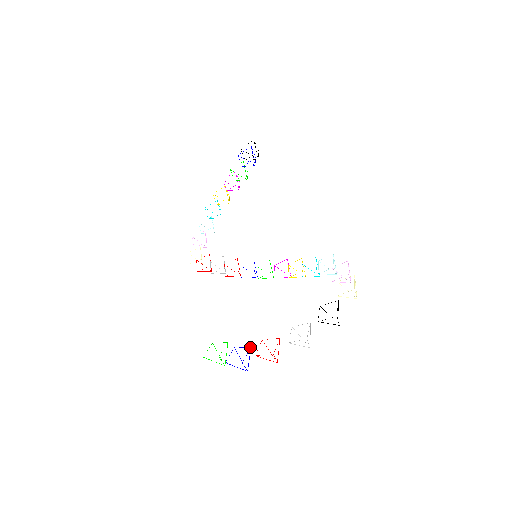
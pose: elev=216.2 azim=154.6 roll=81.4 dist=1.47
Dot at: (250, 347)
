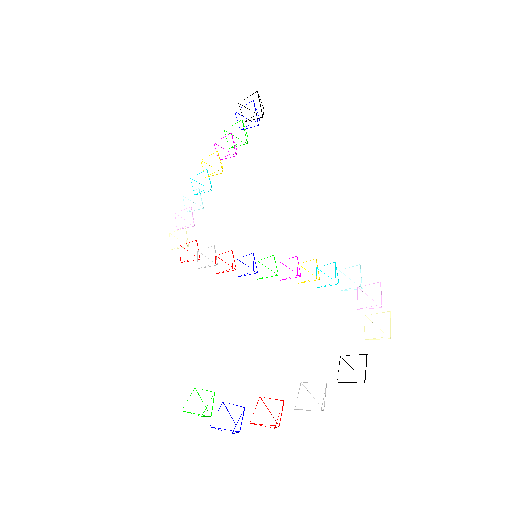
Dot at: (243, 407)
